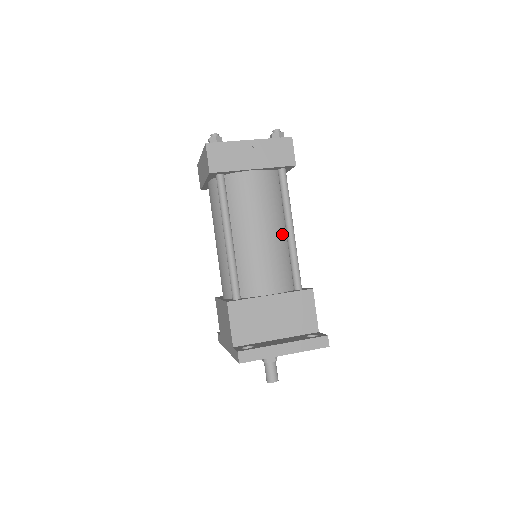
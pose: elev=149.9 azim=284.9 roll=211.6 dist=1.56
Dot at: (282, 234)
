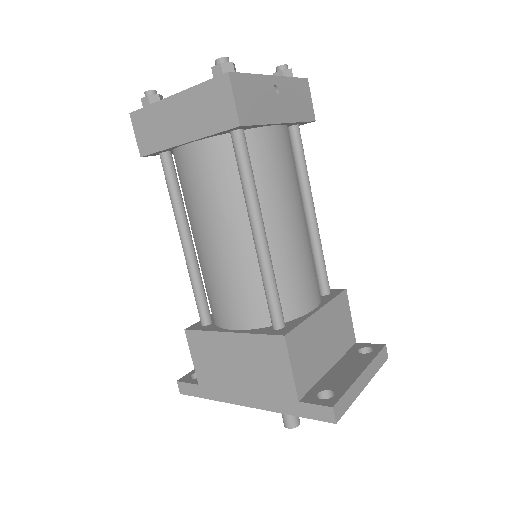
Dot at: occluded
